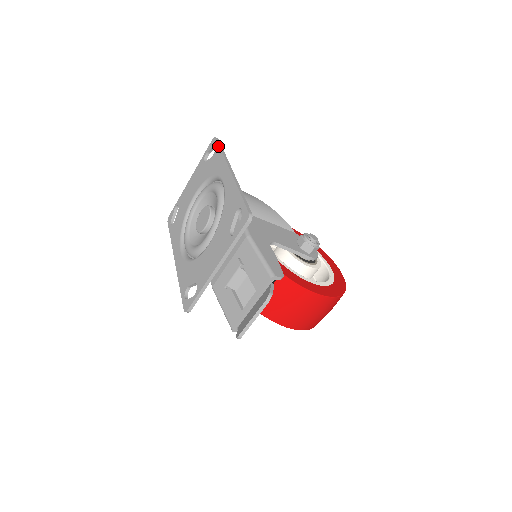
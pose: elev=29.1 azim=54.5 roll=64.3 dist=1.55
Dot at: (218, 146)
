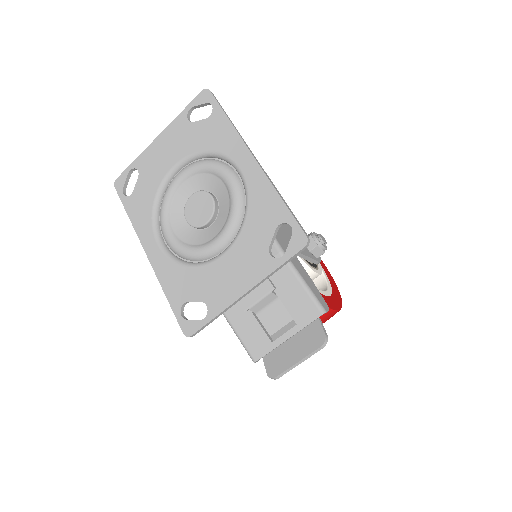
Dot at: (219, 107)
